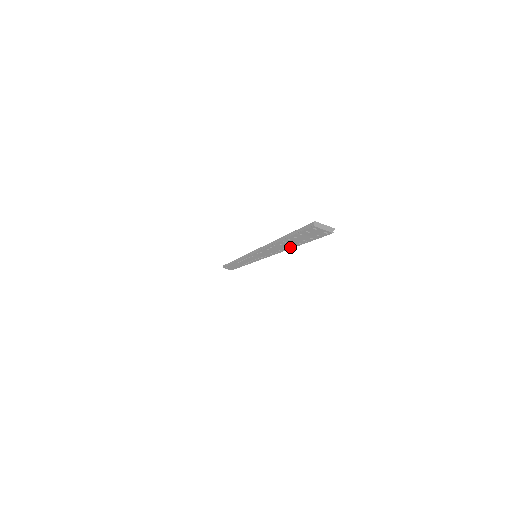
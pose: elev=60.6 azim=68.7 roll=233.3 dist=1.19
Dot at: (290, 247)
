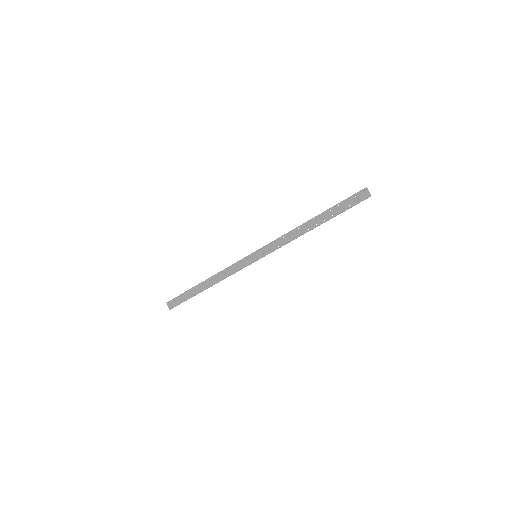
Dot at: (317, 225)
